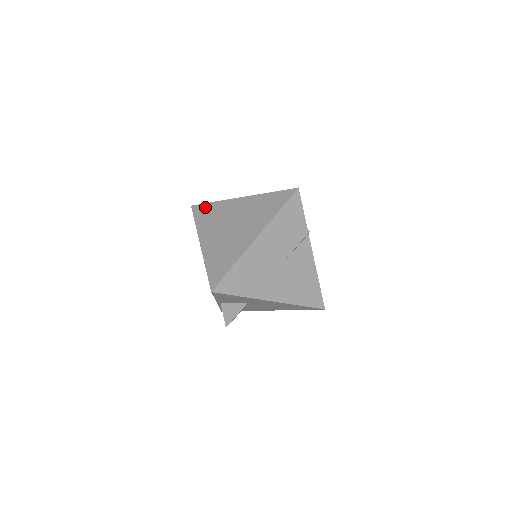
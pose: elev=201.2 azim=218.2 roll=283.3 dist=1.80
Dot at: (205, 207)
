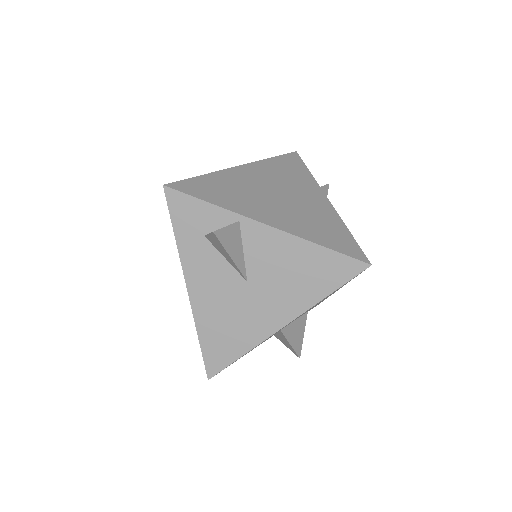
Dot at: occluded
